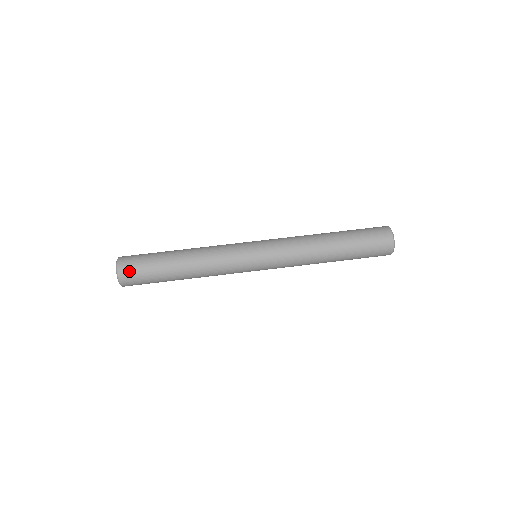
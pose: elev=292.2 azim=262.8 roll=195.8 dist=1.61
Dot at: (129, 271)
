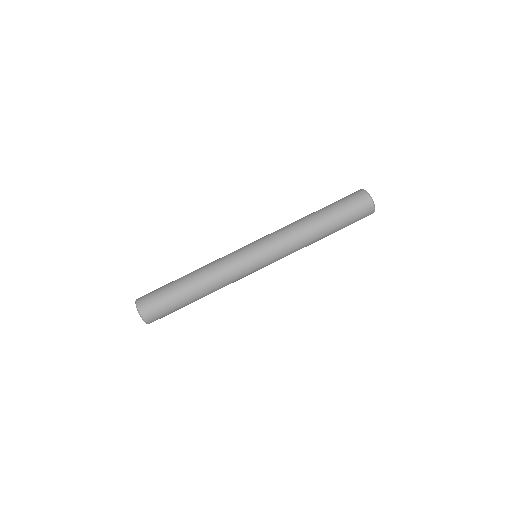
Dot at: (156, 318)
